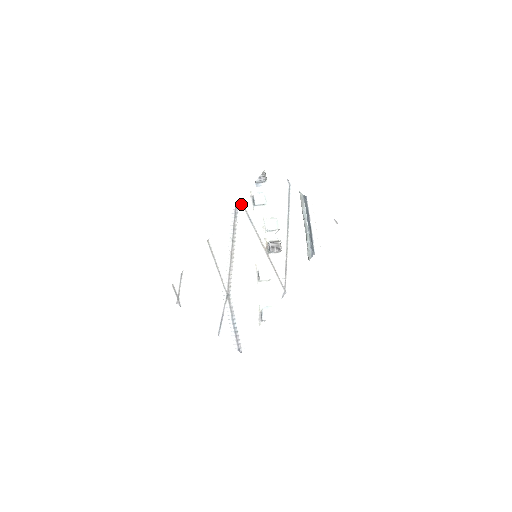
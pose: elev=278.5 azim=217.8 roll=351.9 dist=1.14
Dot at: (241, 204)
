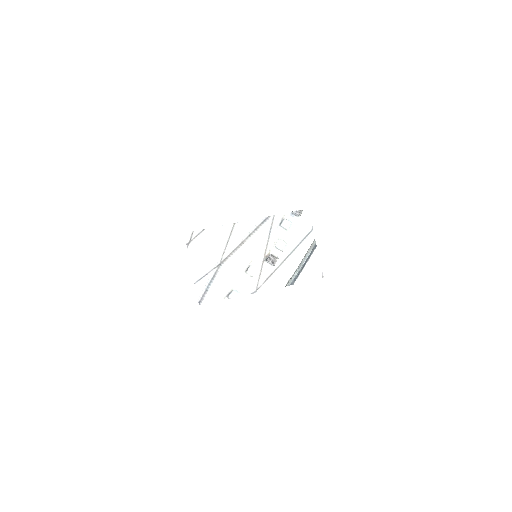
Dot at: (272, 218)
